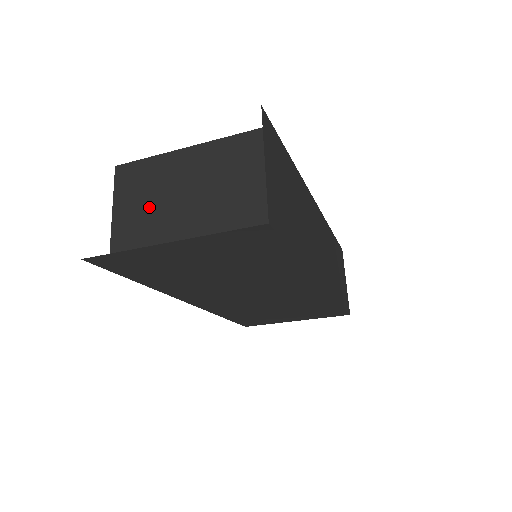
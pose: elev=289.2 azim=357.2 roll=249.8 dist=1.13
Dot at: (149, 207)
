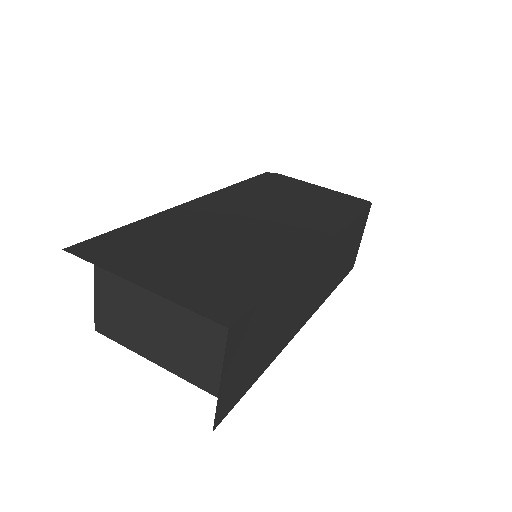
Dot at: (126, 308)
